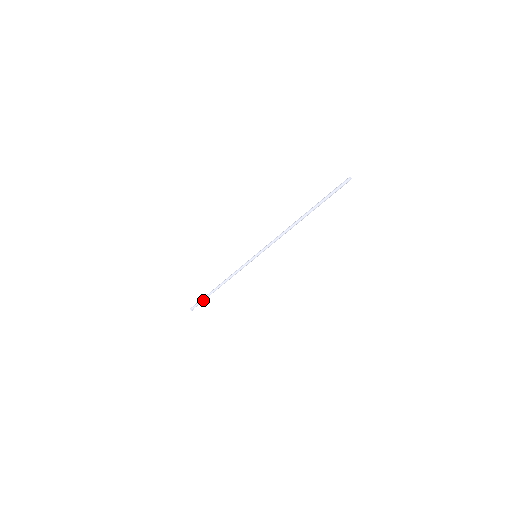
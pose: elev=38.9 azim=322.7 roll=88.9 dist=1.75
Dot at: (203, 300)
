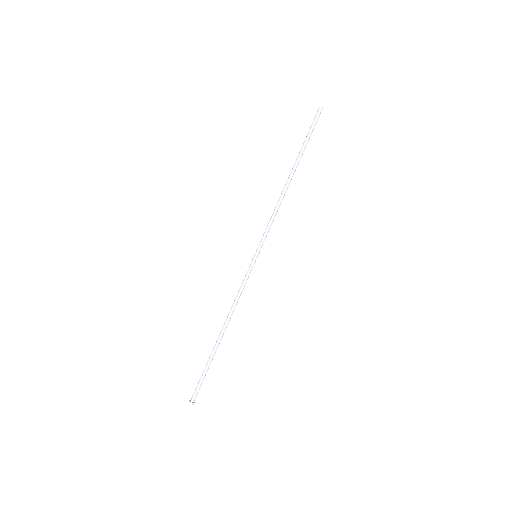
Dot at: (205, 372)
